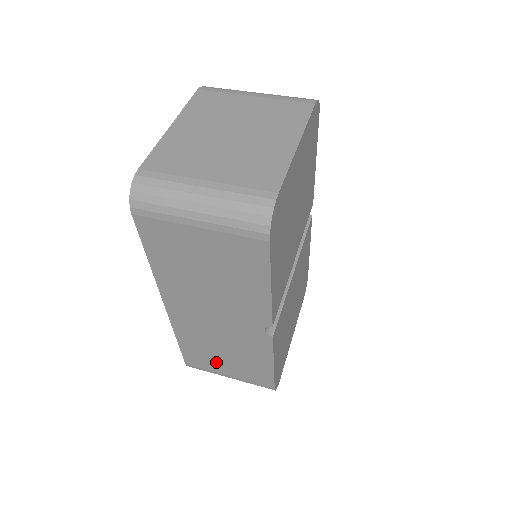
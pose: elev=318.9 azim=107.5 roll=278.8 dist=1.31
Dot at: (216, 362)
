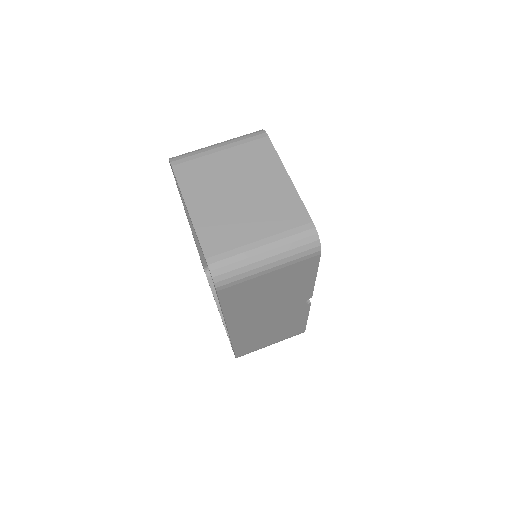
Dot at: (262, 342)
